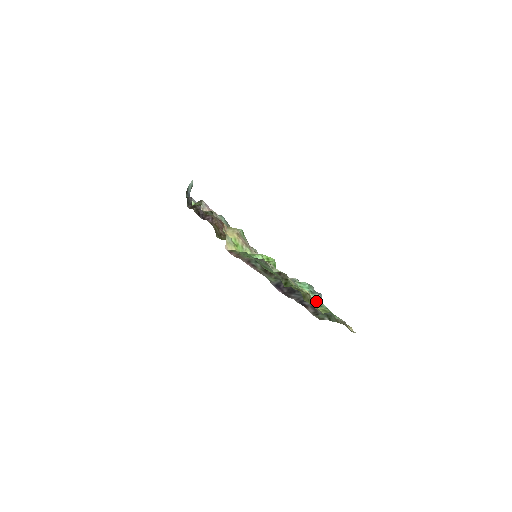
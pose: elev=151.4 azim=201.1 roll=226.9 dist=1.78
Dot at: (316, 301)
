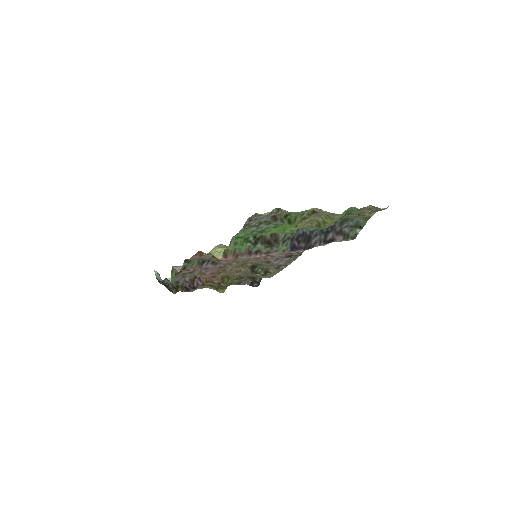
Dot at: occluded
